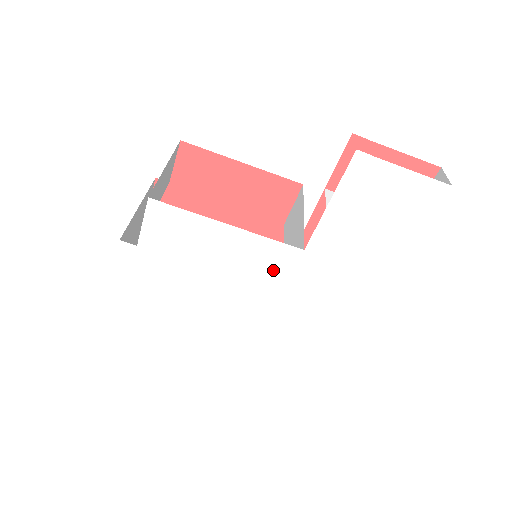
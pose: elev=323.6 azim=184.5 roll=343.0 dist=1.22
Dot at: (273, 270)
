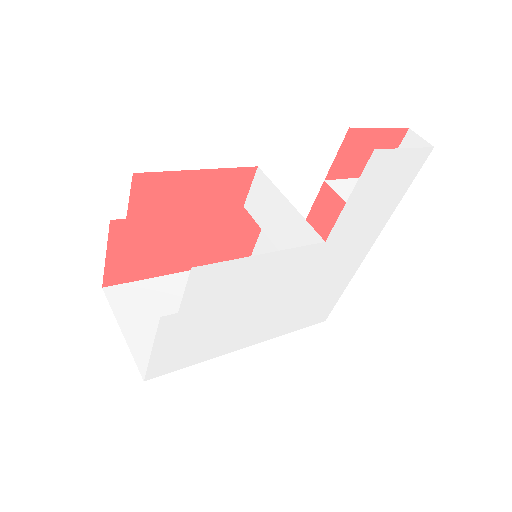
Dot at: (299, 269)
